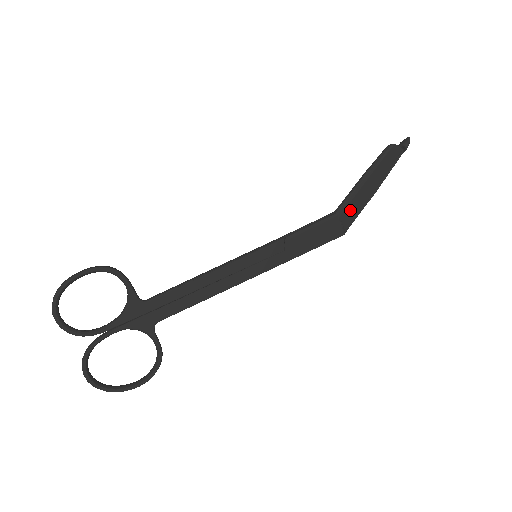
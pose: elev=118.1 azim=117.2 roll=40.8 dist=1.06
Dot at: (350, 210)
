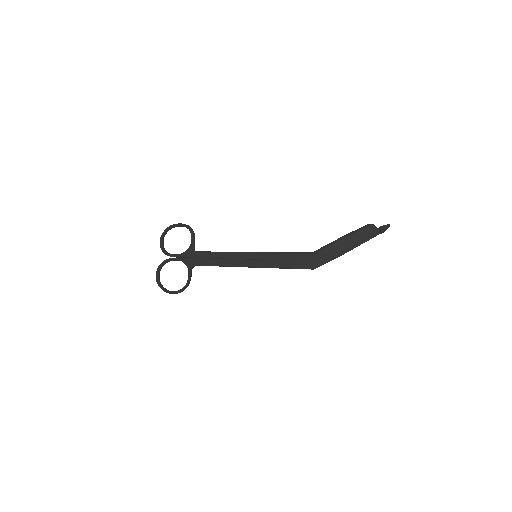
Dot at: (323, 255)
